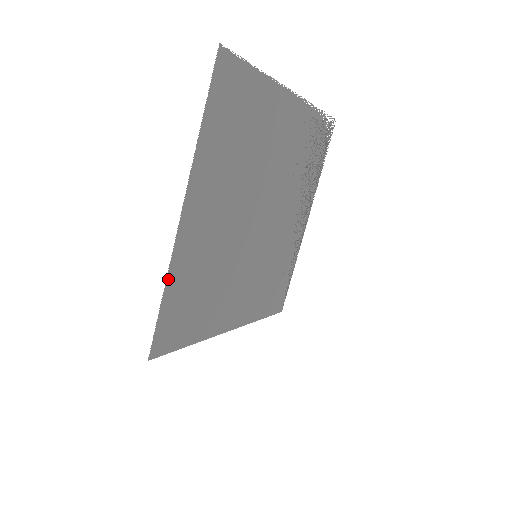
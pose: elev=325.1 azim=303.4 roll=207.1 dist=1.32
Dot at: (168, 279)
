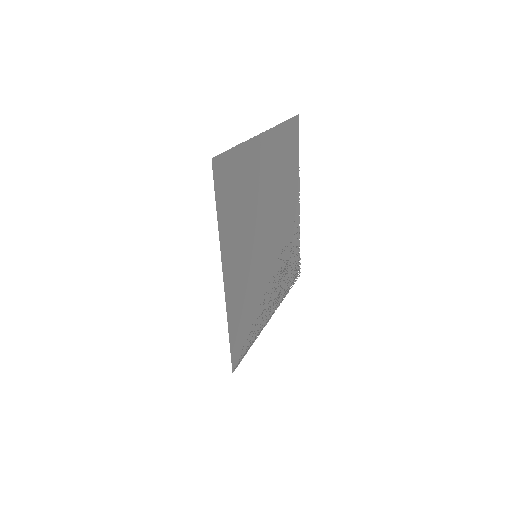
Dot at: (244, 144)
